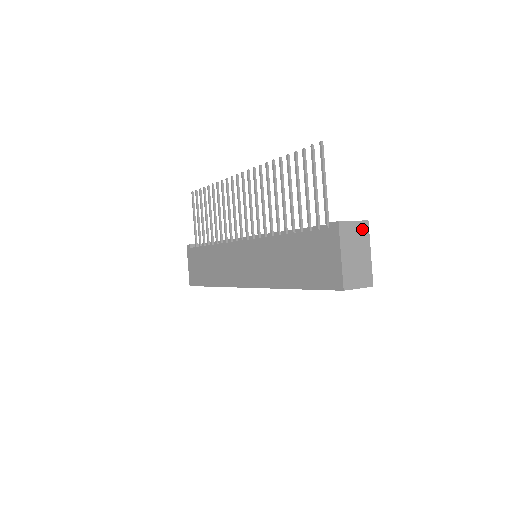
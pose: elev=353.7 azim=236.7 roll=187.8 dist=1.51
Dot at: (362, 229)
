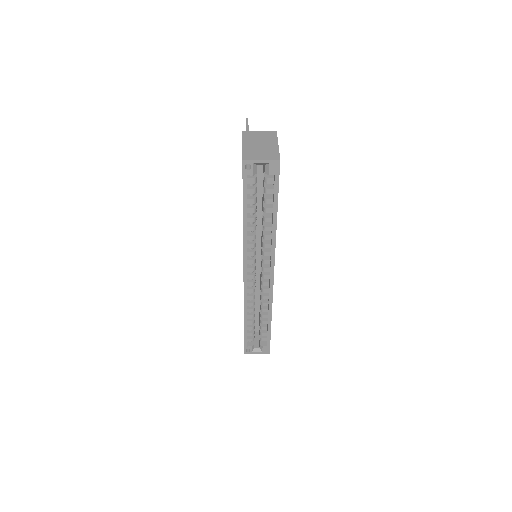
Dot at: (269, 135)
